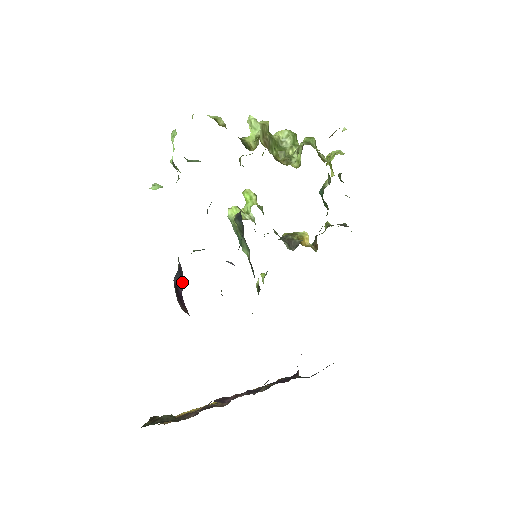
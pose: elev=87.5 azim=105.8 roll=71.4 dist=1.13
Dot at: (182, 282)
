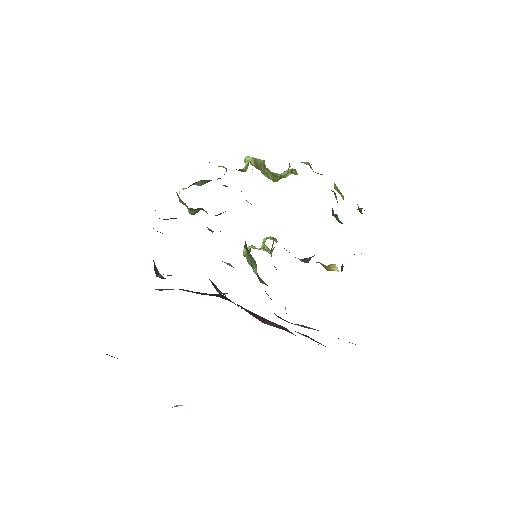
Dot at: occluded
